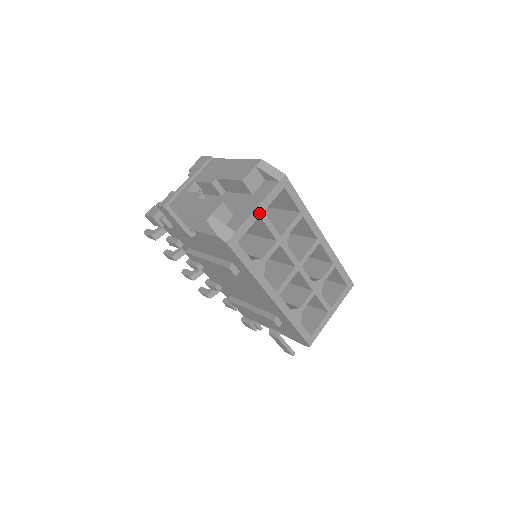
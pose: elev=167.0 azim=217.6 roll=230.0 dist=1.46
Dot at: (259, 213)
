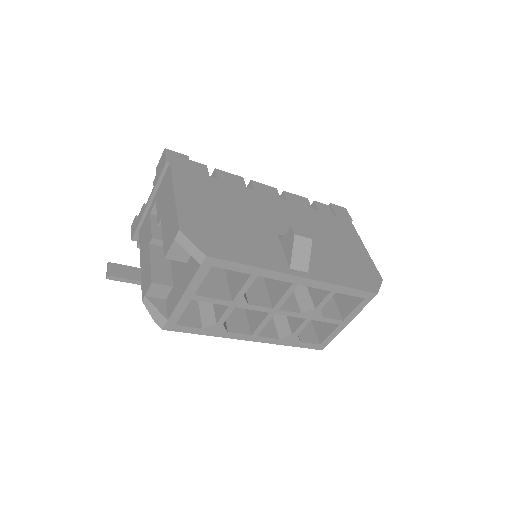
Dot at: (189, 298)
